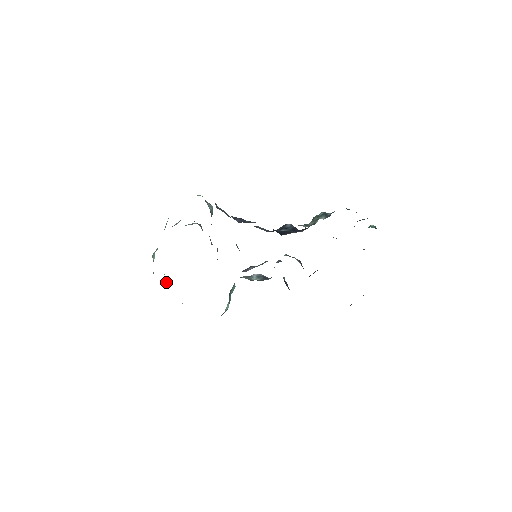
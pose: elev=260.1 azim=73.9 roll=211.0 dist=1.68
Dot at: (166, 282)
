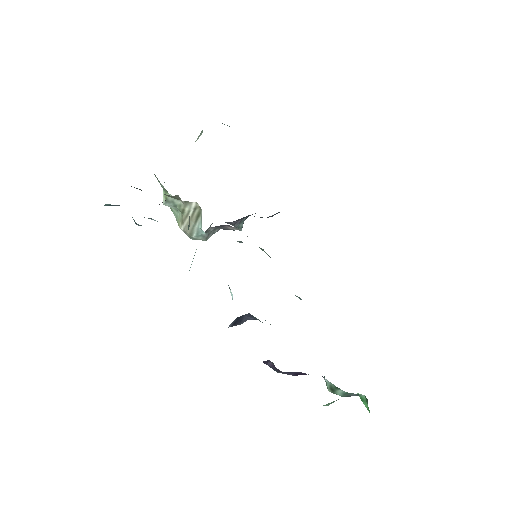
Dot at: occluded
